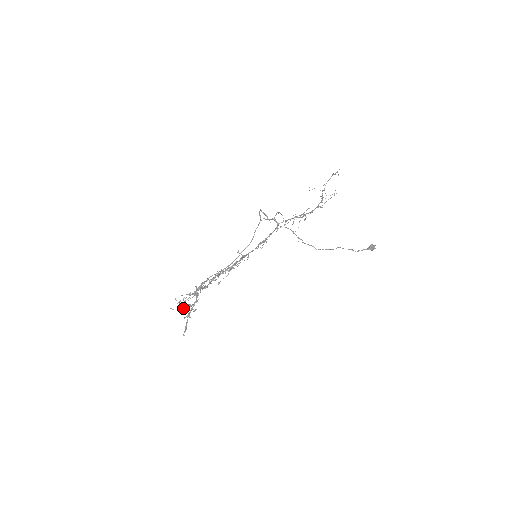
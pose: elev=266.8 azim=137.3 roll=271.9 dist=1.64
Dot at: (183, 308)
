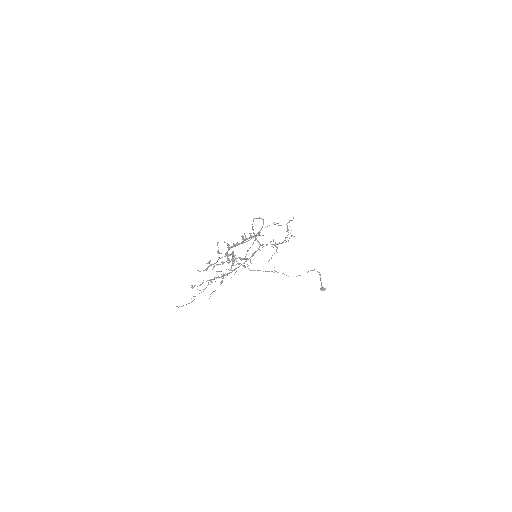
Dot at: (217, 264)
